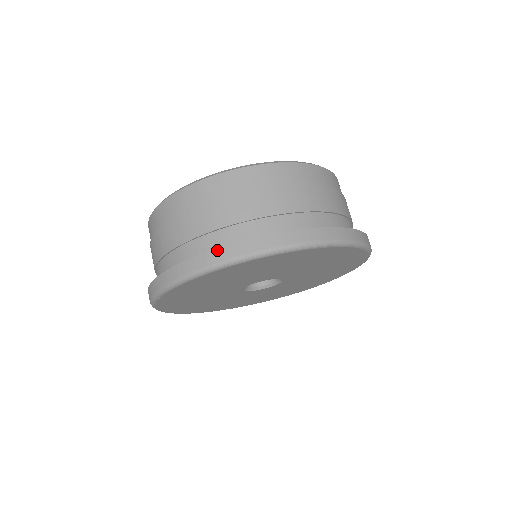
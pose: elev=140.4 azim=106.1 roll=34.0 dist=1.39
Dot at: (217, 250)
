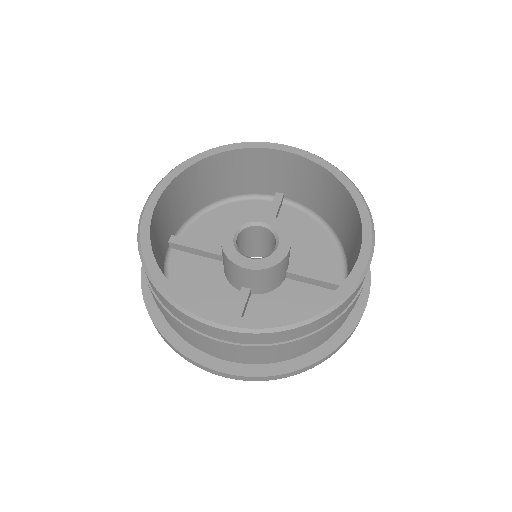
Dot at: (346, 340)
